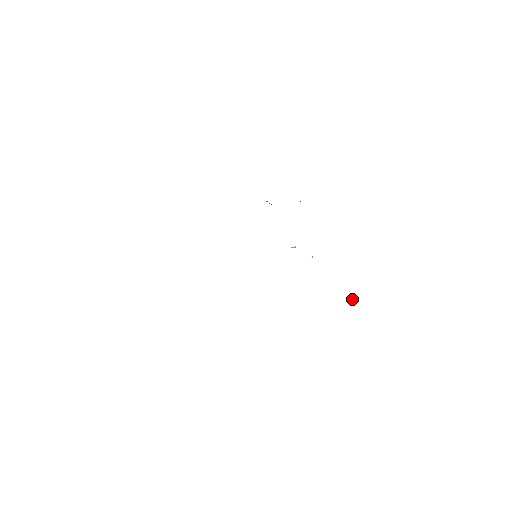
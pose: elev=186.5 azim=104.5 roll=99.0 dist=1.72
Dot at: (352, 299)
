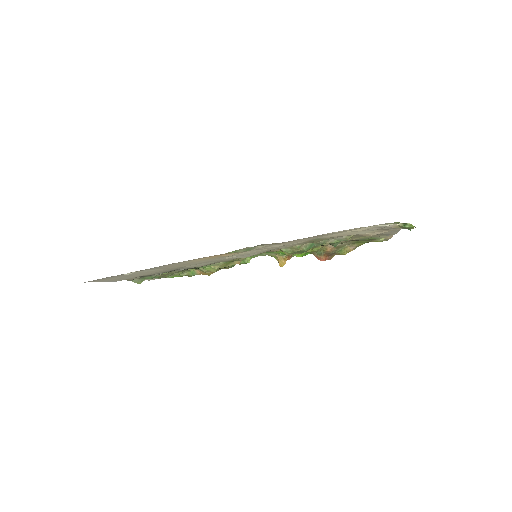
Dot at: (408, 229)
